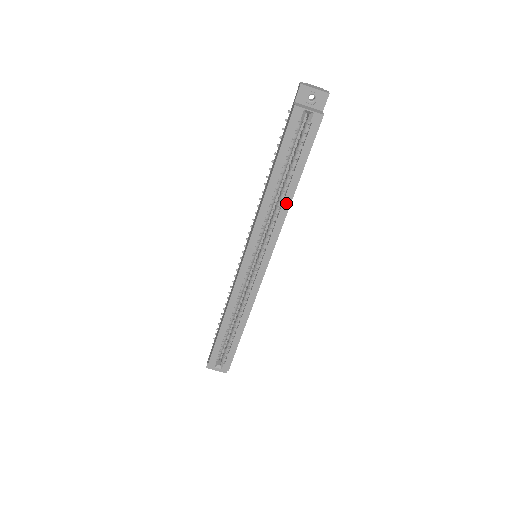
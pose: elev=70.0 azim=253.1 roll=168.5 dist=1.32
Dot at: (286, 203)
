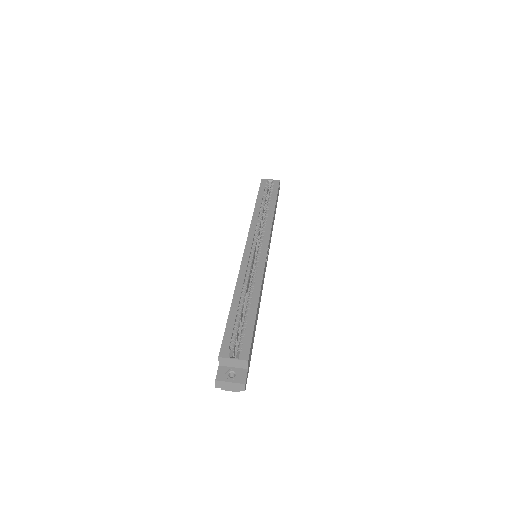
Dot at: (270, 213)
